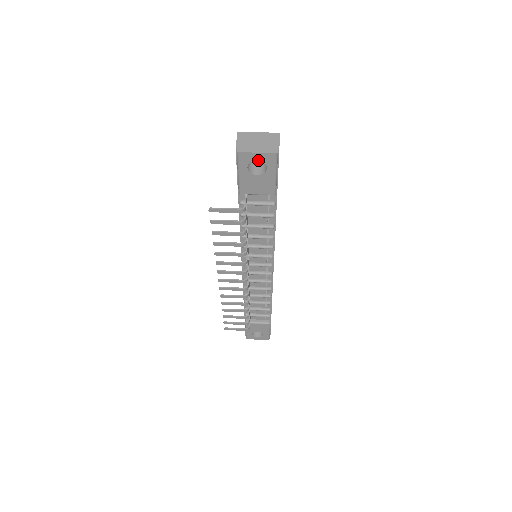
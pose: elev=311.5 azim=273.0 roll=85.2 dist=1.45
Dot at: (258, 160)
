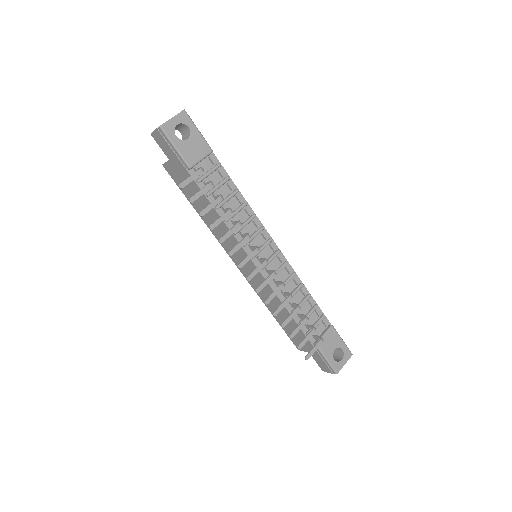
Dot at: occluded
